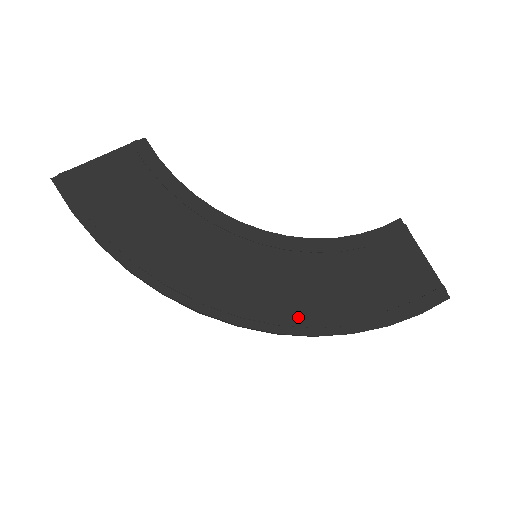
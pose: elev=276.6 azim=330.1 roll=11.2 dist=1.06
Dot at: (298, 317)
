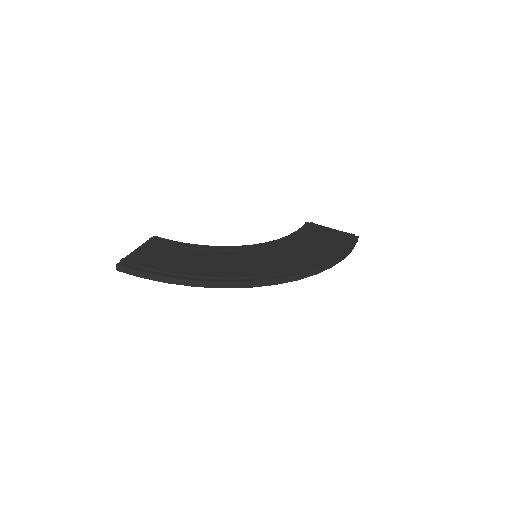
Dot at: (302, 265)
